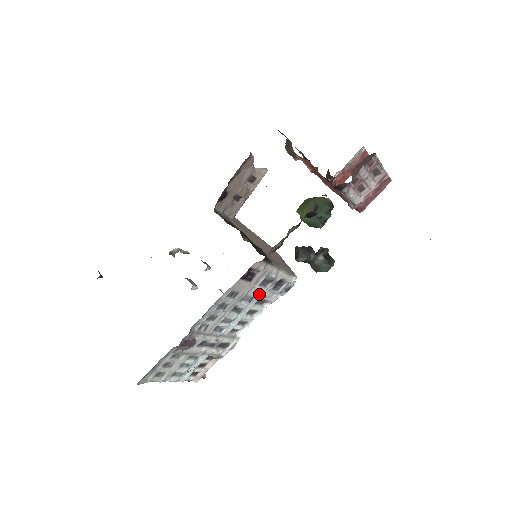
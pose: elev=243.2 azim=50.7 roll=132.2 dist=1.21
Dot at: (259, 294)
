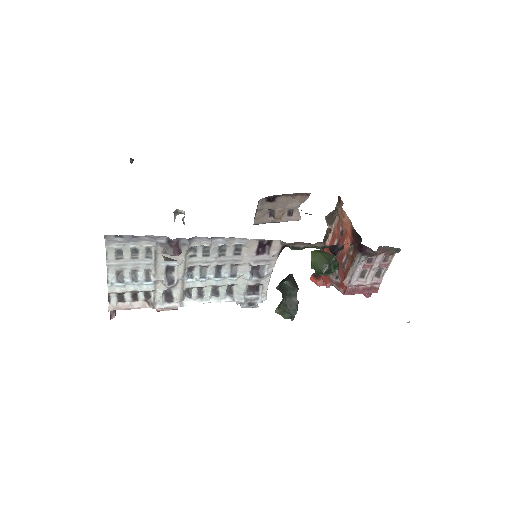
Dot at: (240, 279)
